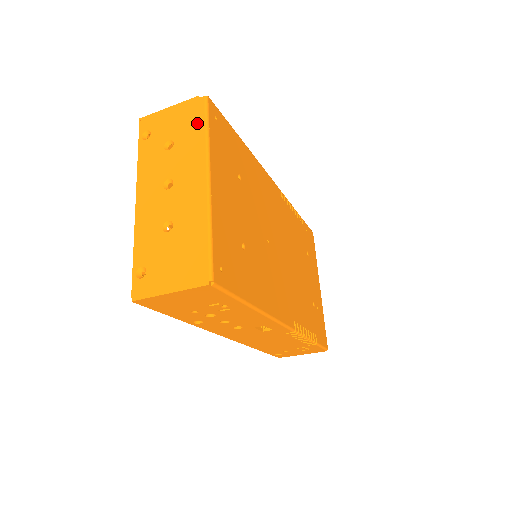
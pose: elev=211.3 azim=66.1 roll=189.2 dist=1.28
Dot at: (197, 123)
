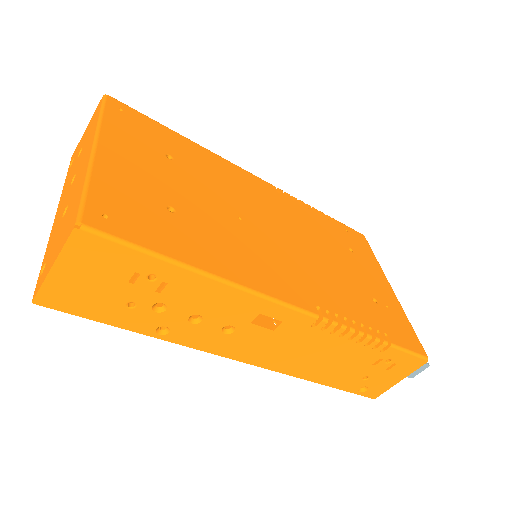
Dot at: (96, 117)
